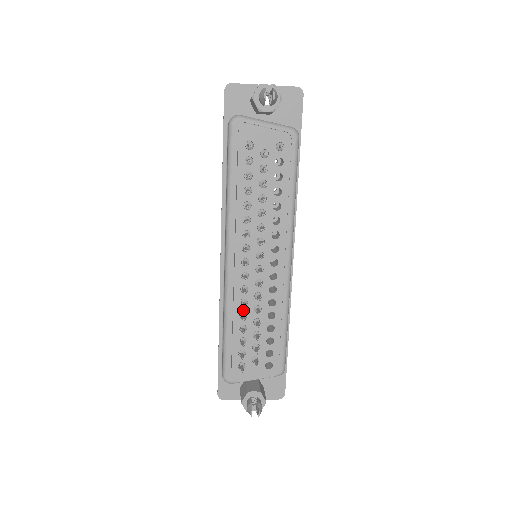
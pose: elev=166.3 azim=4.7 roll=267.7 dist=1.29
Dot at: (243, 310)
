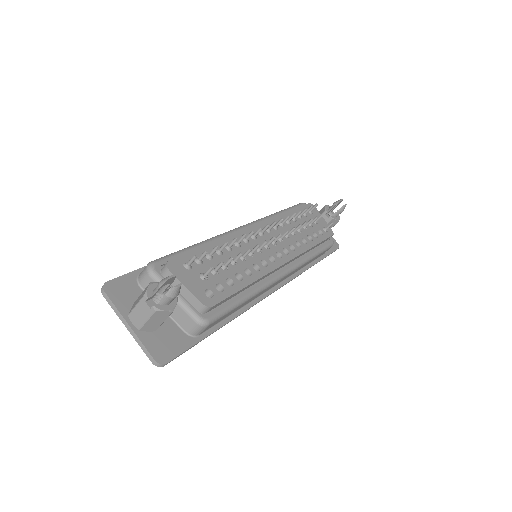
Dot at: occluded
